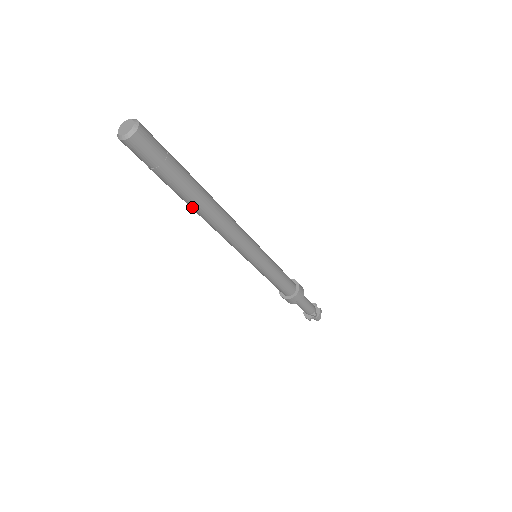
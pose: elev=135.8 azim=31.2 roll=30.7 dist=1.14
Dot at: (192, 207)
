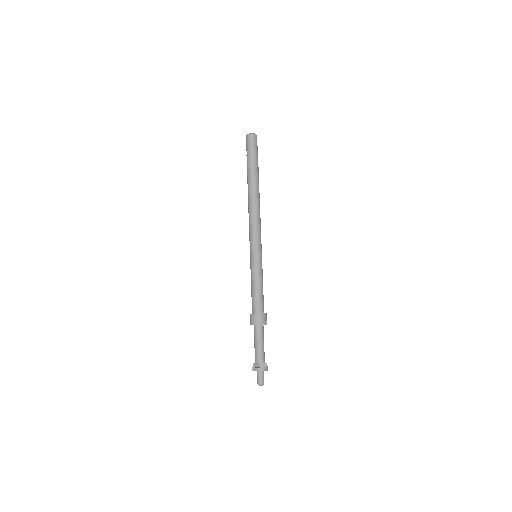
Dot at: (255, 185)
